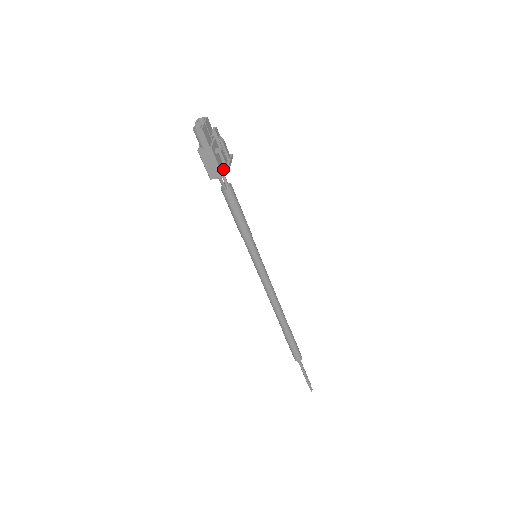
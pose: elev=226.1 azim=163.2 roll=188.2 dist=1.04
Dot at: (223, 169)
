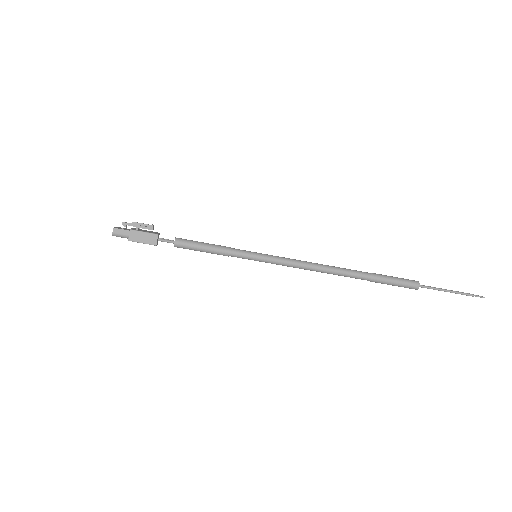
Dot at: (155, 233)
